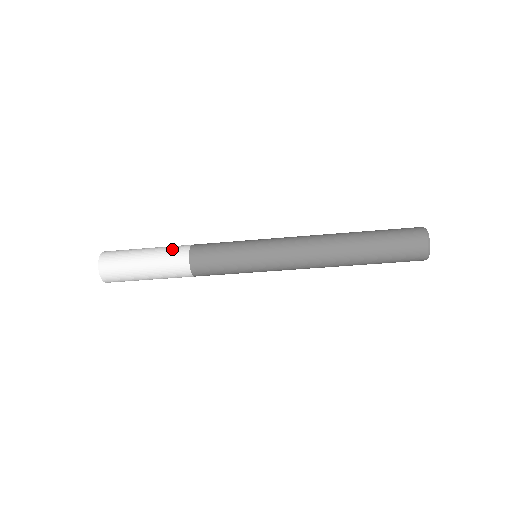
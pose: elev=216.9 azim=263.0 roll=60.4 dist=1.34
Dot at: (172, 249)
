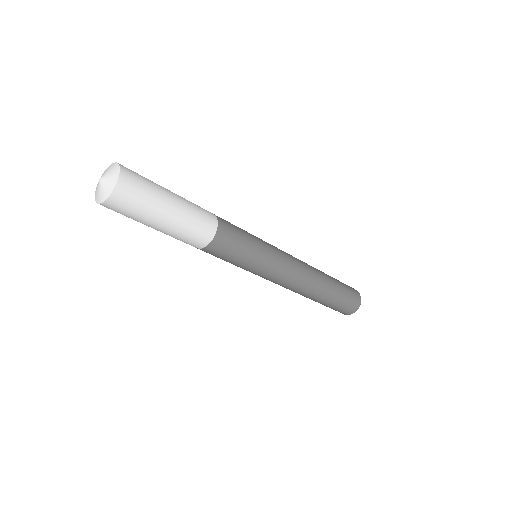
Dot at: occluded
